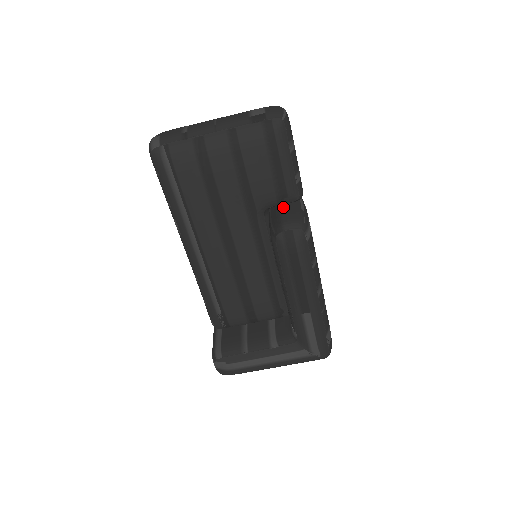
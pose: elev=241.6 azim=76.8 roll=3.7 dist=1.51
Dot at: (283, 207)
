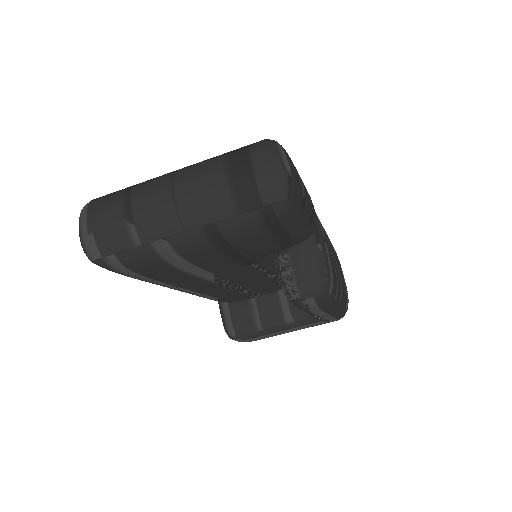
Dot at: occluded
